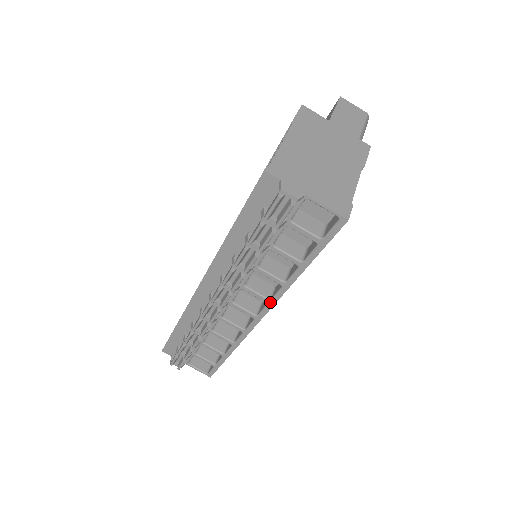
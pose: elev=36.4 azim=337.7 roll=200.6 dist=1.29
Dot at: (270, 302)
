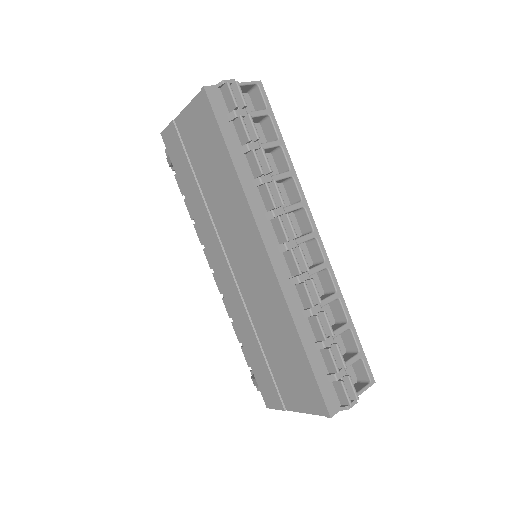
Dot at: (304, 203)
